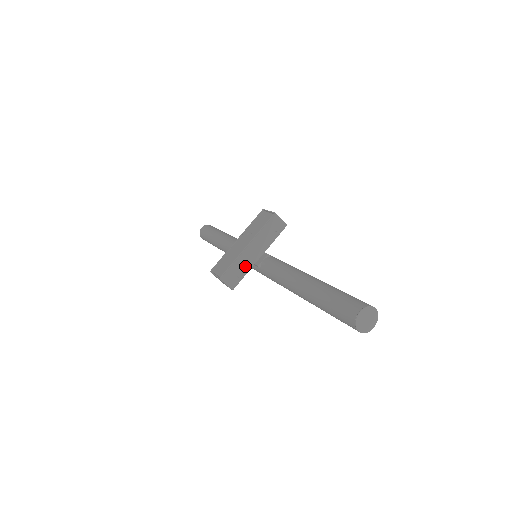
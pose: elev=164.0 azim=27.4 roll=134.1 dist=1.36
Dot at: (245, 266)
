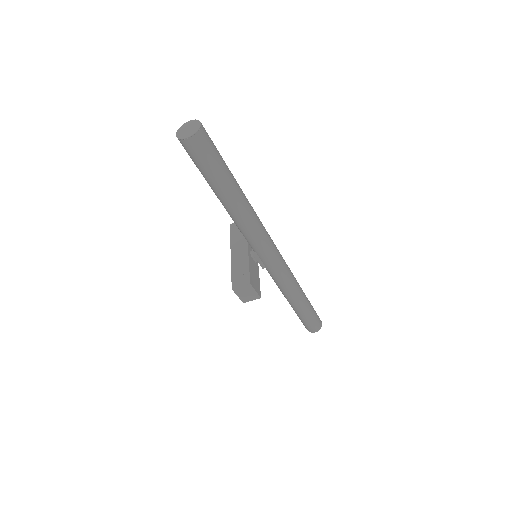
Dot at: (242, 264)
